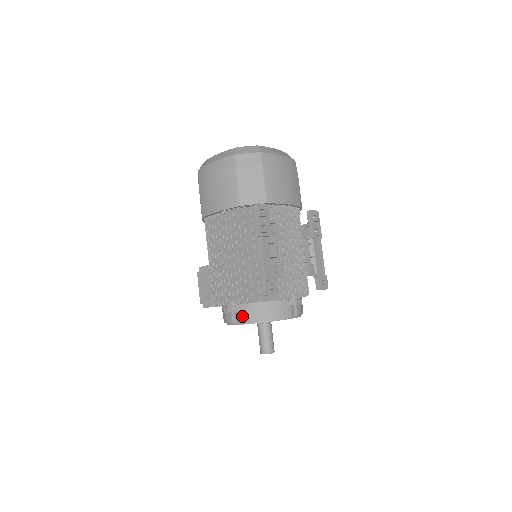
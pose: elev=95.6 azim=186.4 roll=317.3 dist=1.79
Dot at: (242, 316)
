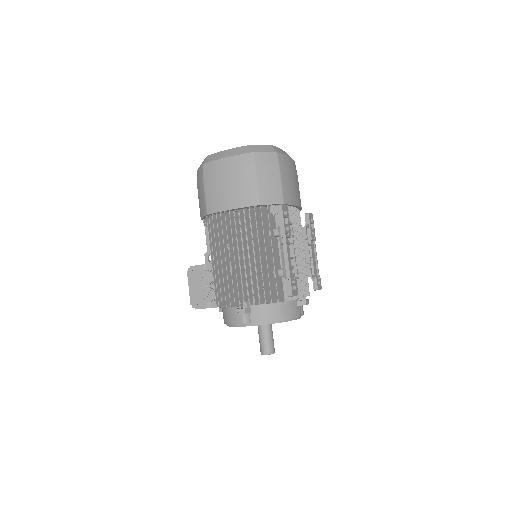
Dot at: (256, 317)
